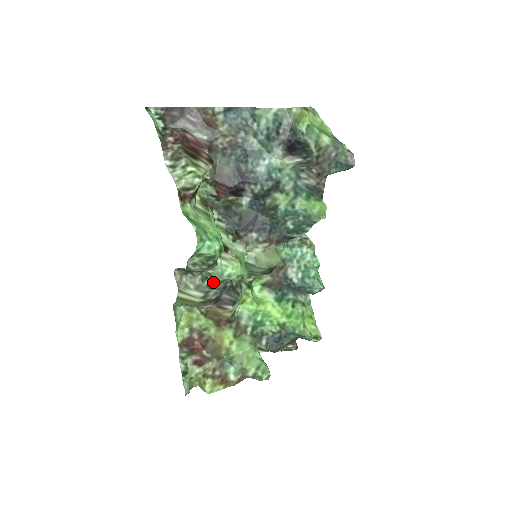
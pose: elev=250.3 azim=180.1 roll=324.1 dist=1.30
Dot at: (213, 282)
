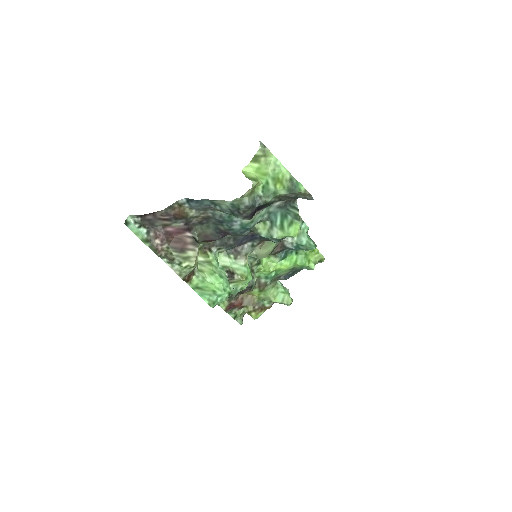
Dot at: occluded
